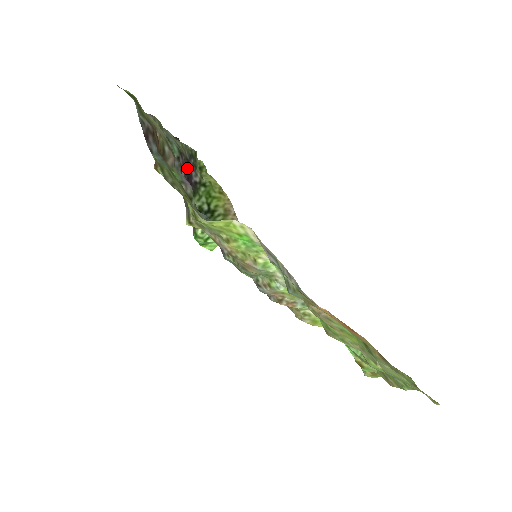
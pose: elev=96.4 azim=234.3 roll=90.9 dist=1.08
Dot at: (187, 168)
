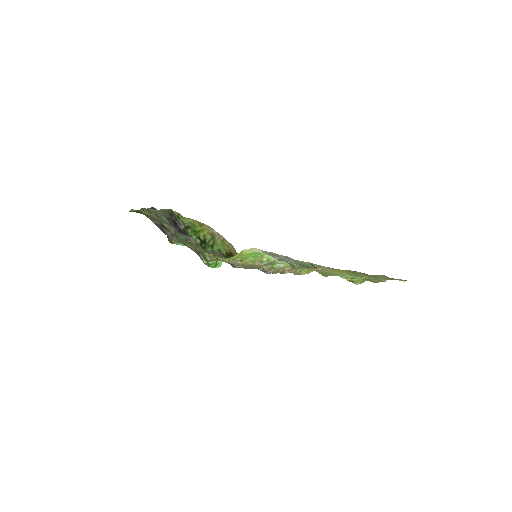
Dot at: (176, 225)
